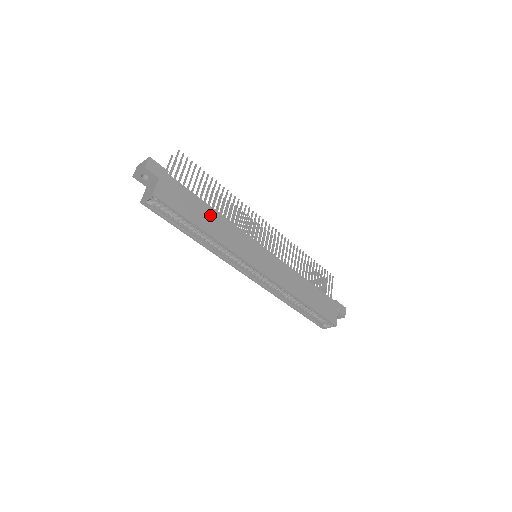
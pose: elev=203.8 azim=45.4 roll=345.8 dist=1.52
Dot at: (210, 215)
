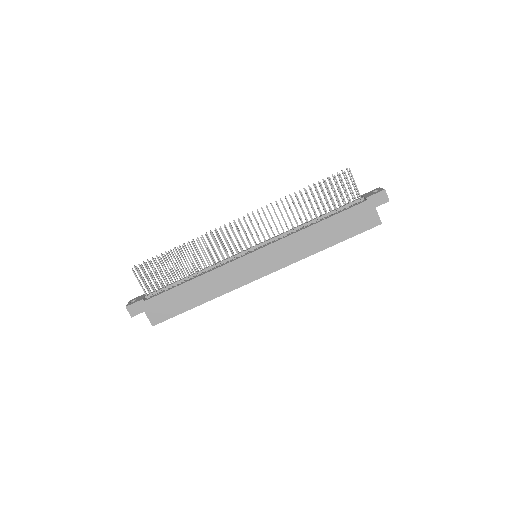
Dot at: (194, 288)
